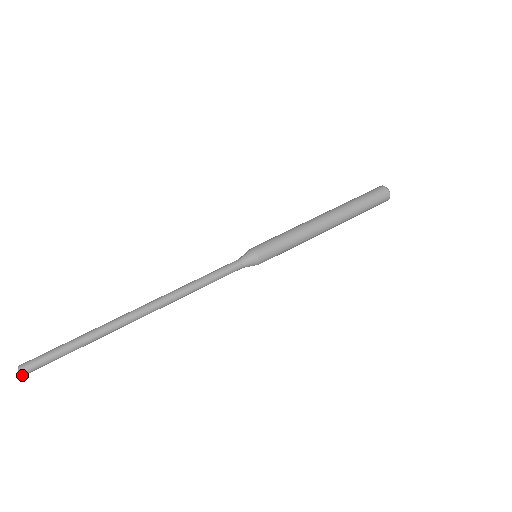
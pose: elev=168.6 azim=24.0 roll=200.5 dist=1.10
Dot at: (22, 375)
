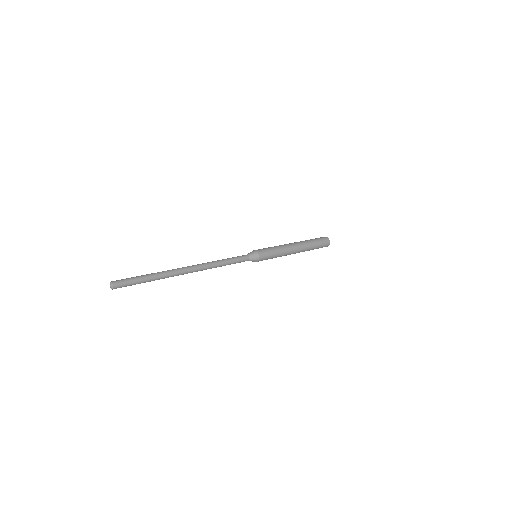
Dot at: (113, 285)
